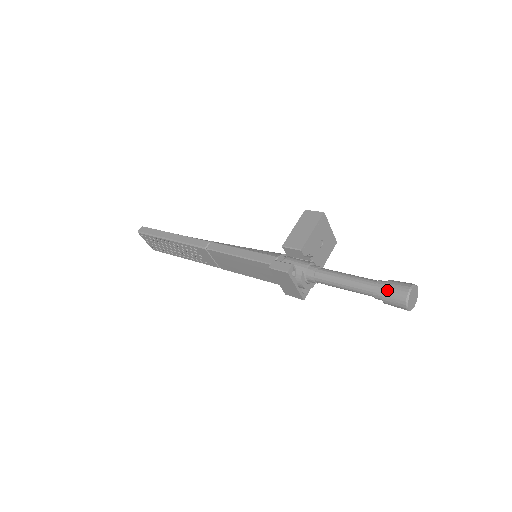
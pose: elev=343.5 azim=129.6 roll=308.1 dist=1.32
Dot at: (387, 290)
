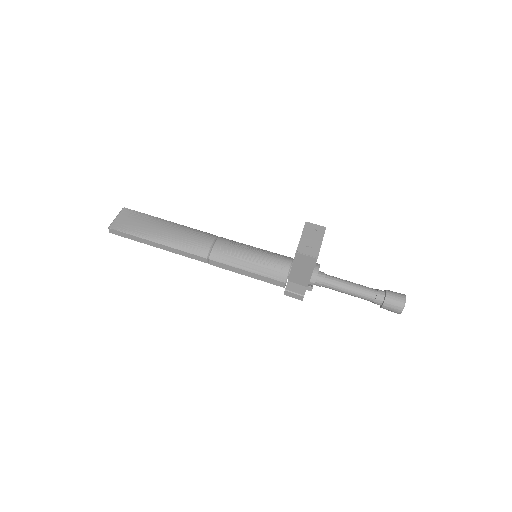
Dot at: occluded
